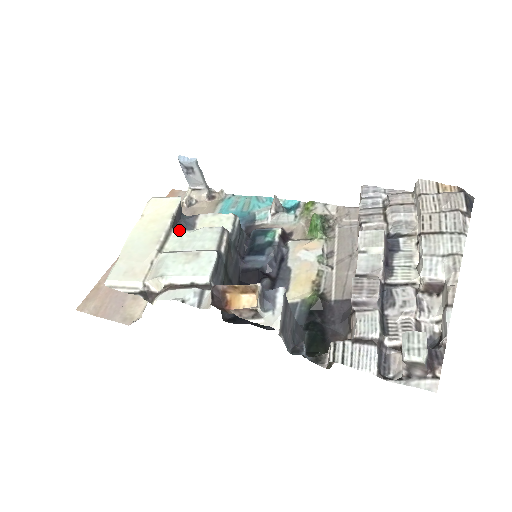
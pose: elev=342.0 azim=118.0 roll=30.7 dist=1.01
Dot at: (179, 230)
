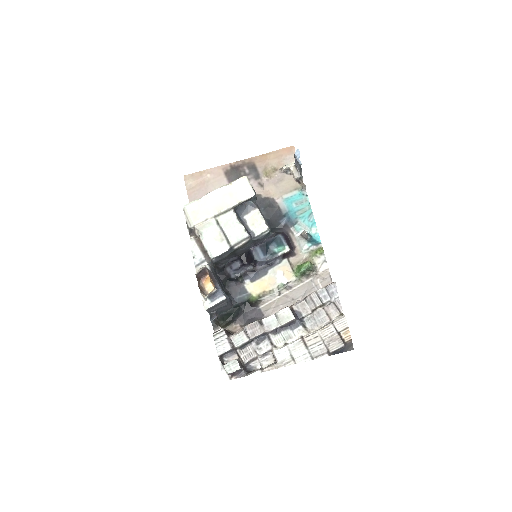
Dot at: (234, 213)
